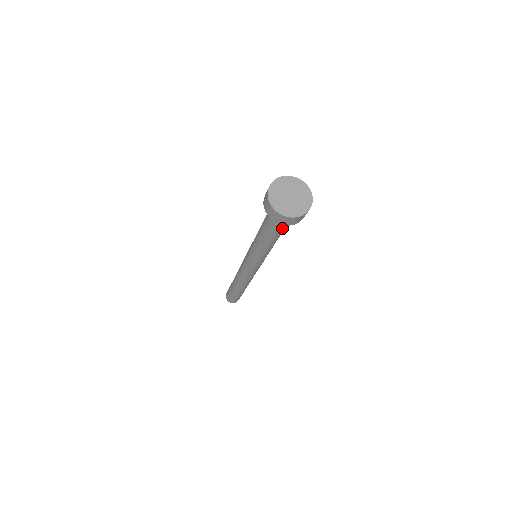
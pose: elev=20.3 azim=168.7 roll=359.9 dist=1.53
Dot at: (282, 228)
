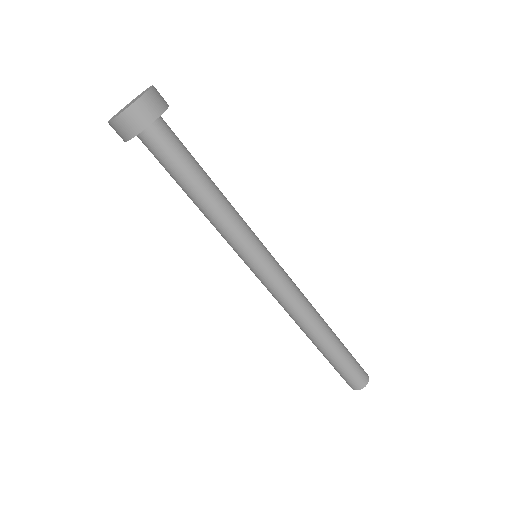
Dot at: (181, 154)
